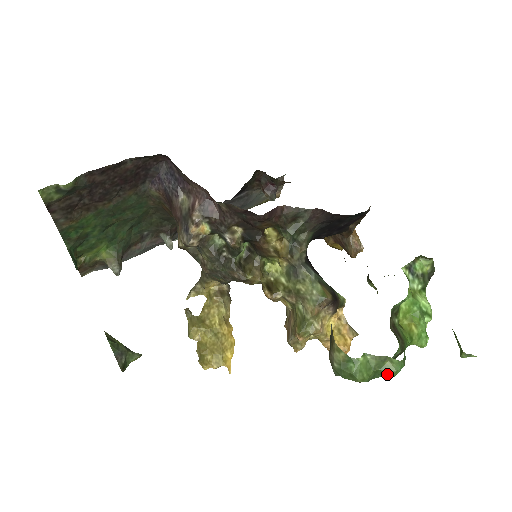
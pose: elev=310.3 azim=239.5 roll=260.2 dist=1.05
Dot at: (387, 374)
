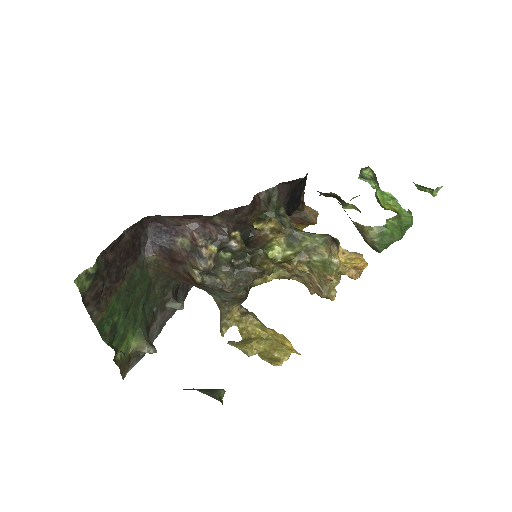
Dot at: (408, 224)
